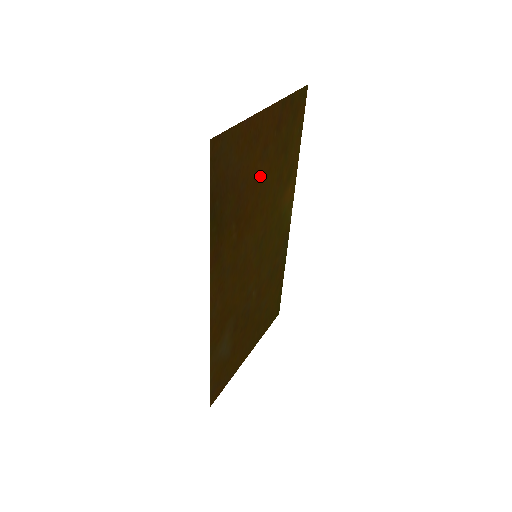
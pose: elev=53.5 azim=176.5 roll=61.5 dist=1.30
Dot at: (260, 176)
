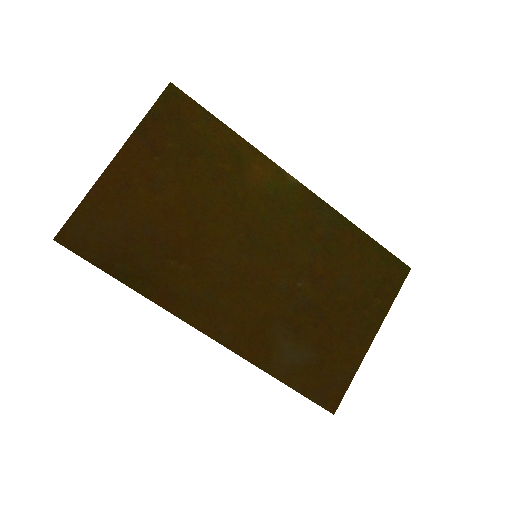
Dot at: (172, 202)
